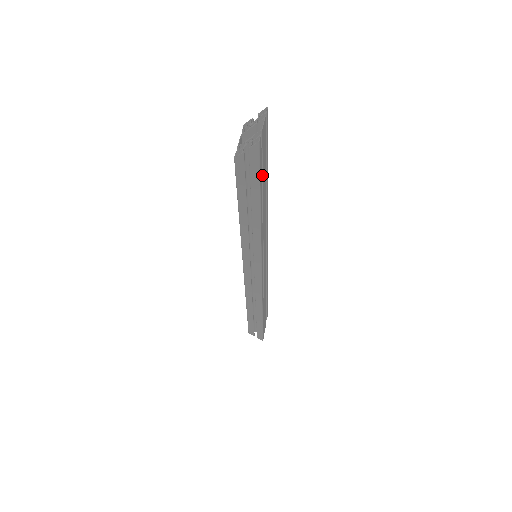
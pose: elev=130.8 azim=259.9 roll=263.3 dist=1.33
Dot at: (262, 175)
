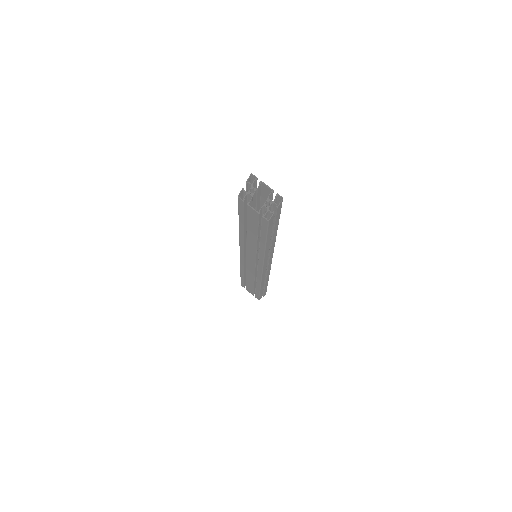
Dot at: occluded
